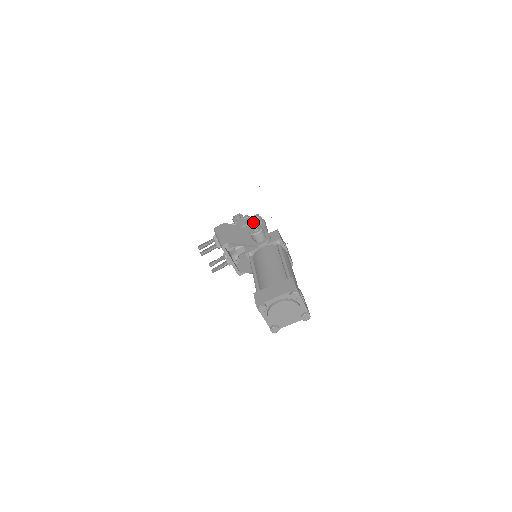
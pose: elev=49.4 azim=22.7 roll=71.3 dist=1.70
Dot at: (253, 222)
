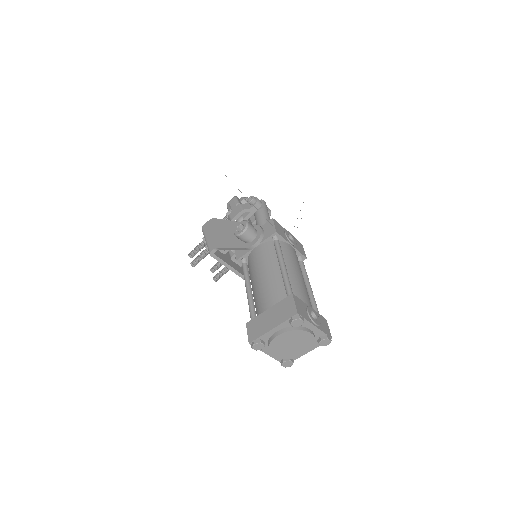
Dot at: (248, 208)
